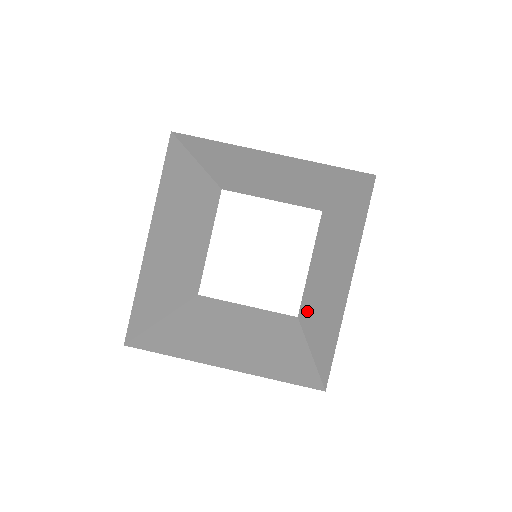
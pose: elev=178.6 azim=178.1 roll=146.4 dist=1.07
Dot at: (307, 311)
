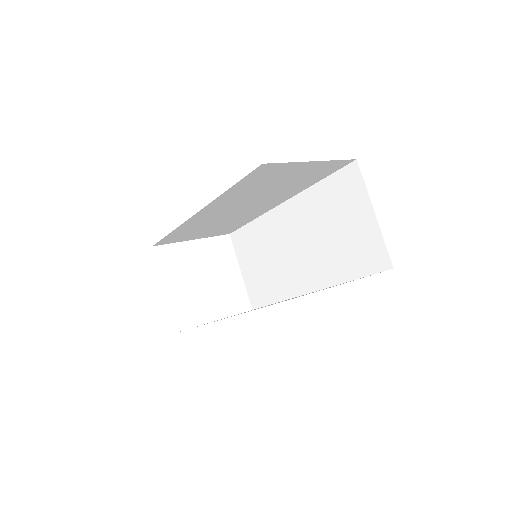
Dot at: occluded
